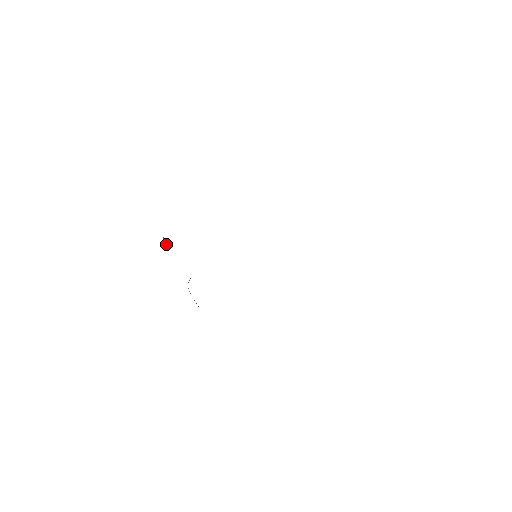
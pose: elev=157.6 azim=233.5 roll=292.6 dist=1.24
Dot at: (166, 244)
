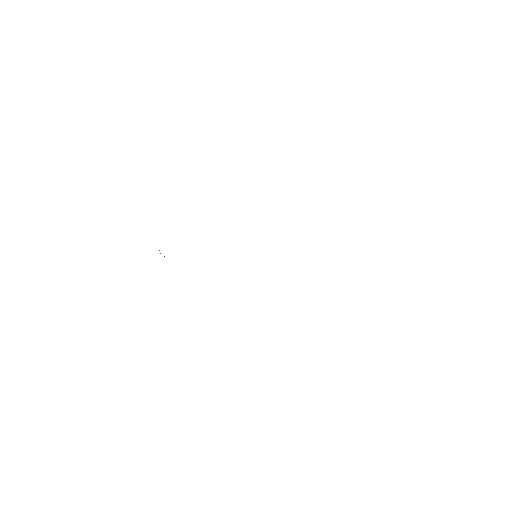
Dot at: occluded
